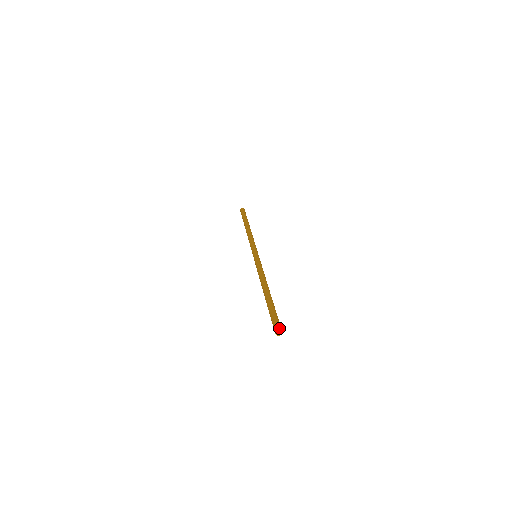
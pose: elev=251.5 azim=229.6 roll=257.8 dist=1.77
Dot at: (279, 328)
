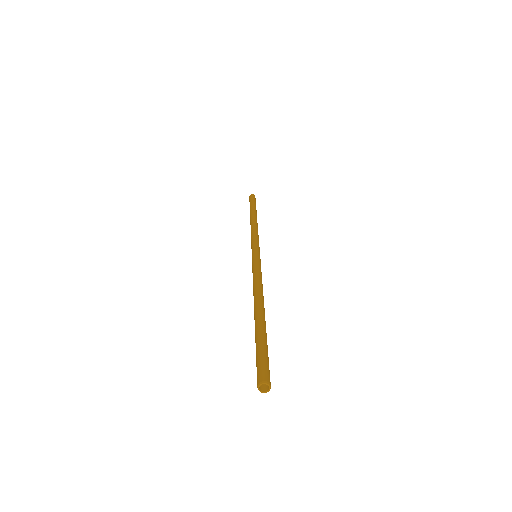
Dot at: occluded
